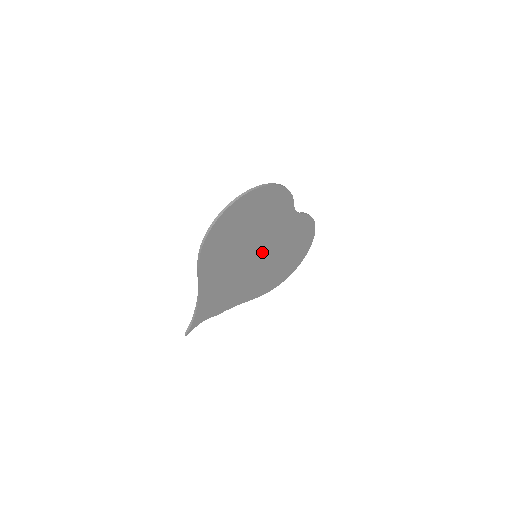
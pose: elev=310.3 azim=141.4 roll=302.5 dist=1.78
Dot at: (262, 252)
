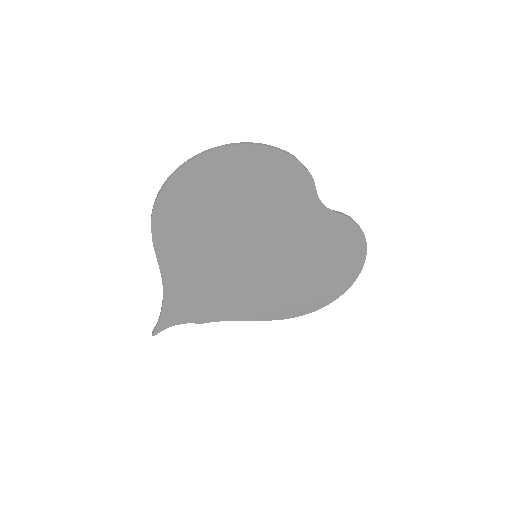
Dot at: (266, 253)
